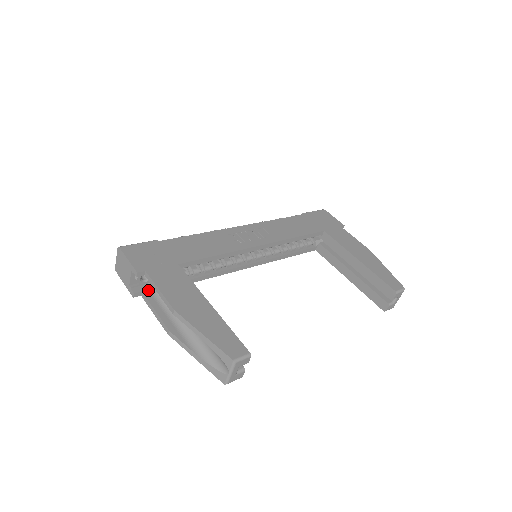
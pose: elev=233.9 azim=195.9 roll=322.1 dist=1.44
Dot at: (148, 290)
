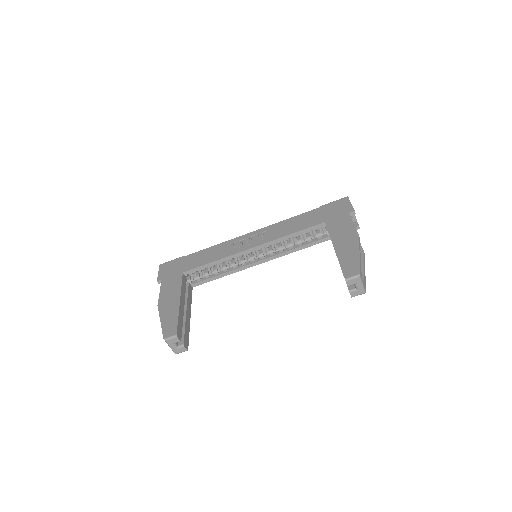
Dot at: occluded
